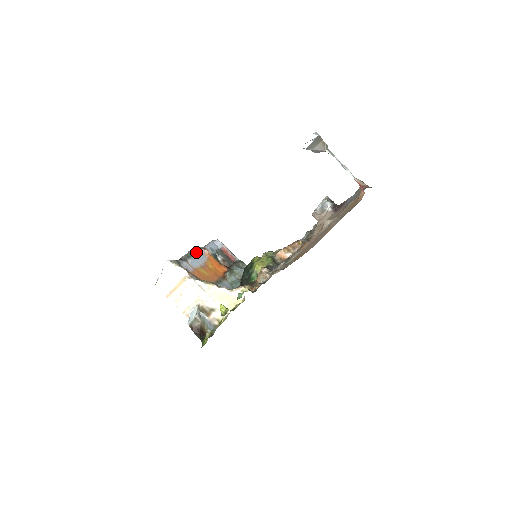
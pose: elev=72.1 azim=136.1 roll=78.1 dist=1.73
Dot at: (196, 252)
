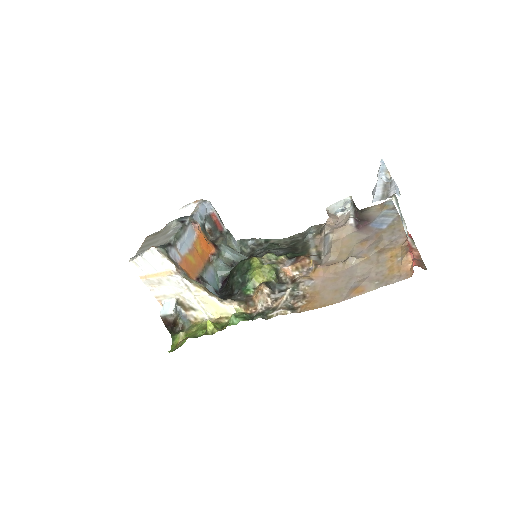
Dot at: (186, 228)
